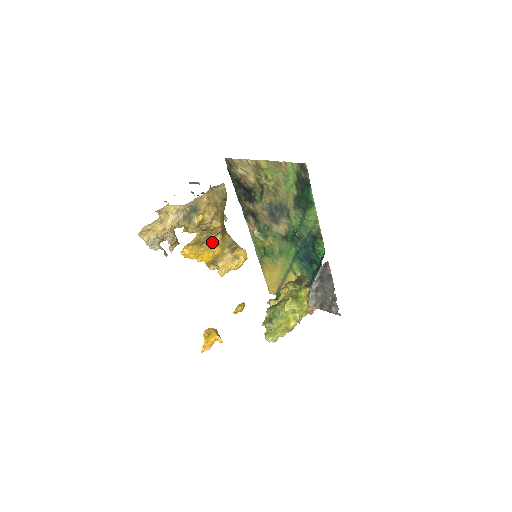
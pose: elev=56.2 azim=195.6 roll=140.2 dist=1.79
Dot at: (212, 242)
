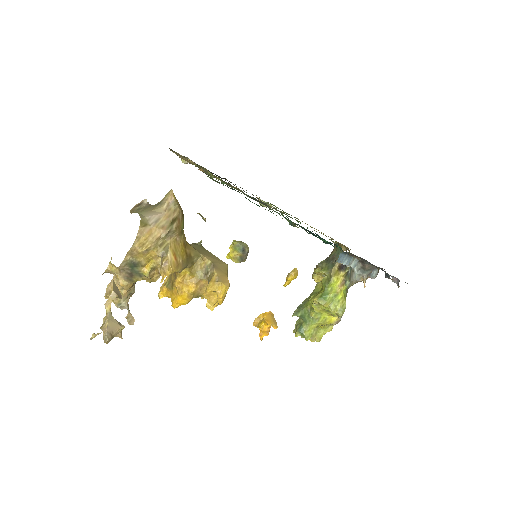
Dot at: (180, 282)
